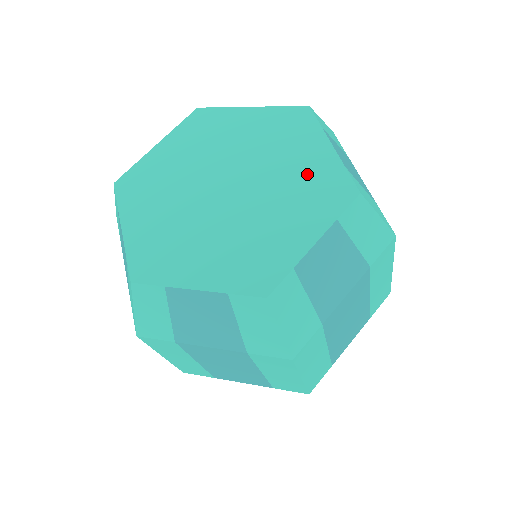
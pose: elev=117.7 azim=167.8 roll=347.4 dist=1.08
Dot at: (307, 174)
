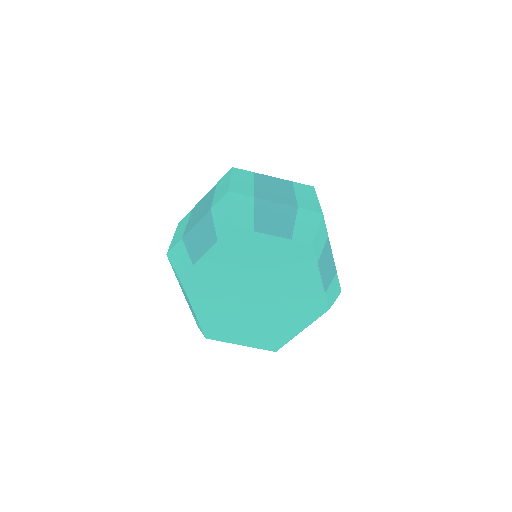
Dot at: (303, 294)
